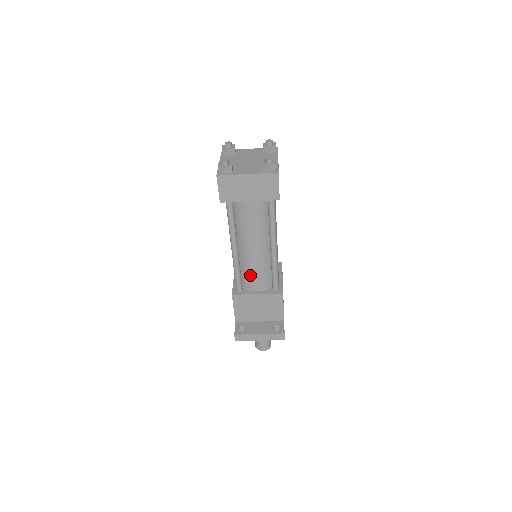
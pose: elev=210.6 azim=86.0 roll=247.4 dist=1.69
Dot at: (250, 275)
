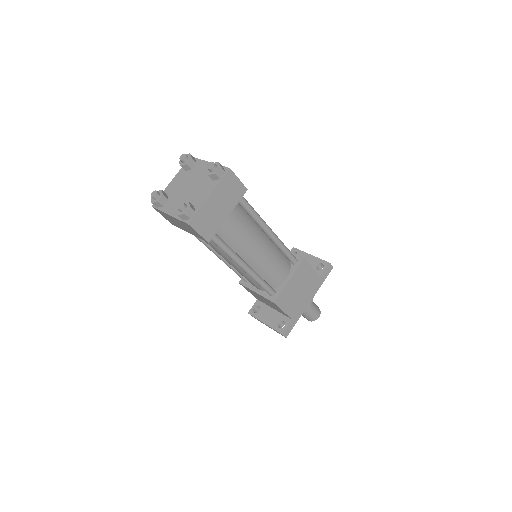
Dot at: occluded
